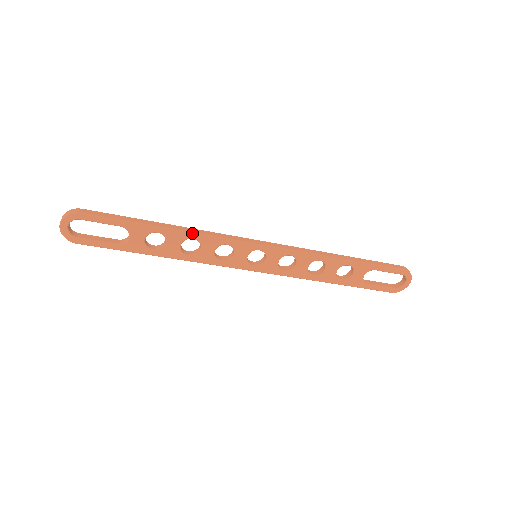
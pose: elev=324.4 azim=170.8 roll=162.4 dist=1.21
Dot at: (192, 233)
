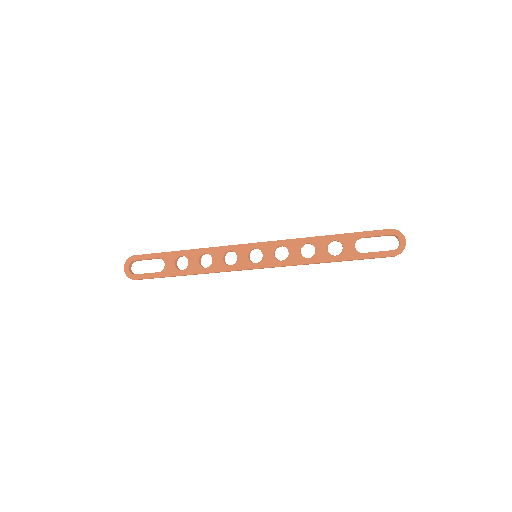
Dot at: (203, 249)
